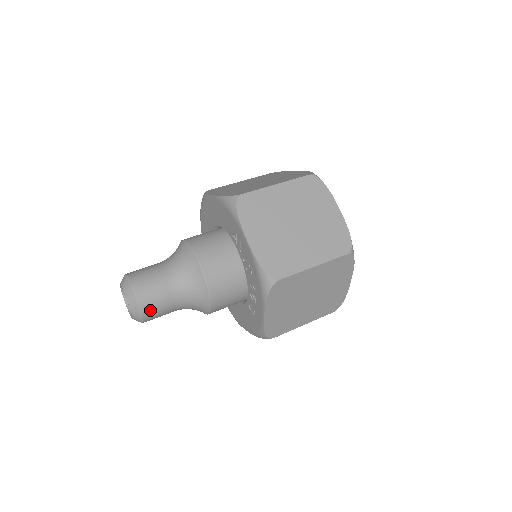
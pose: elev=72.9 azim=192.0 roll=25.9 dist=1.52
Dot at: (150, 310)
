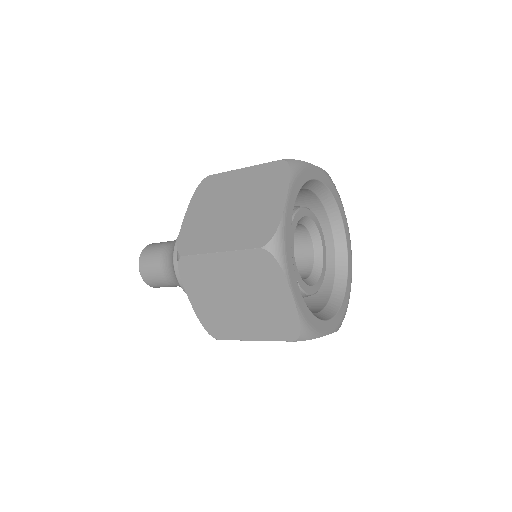
Dot at: (159, 287)
